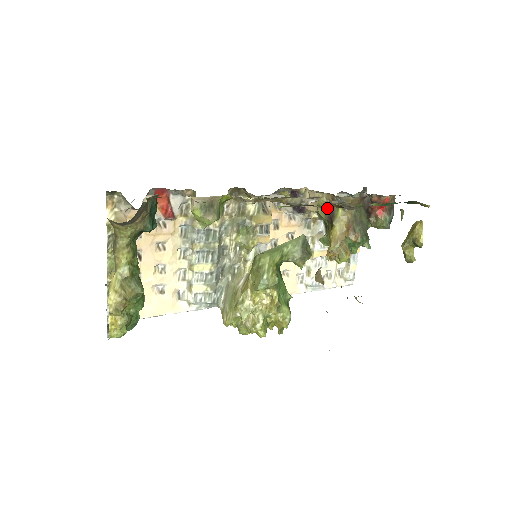
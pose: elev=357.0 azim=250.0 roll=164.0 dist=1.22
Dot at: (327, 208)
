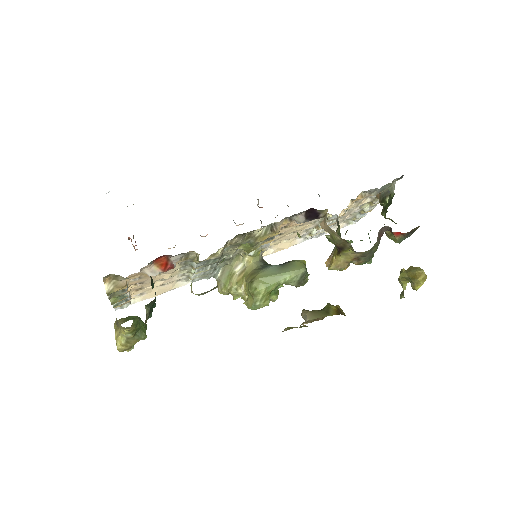
Dot at: (339, 243)
